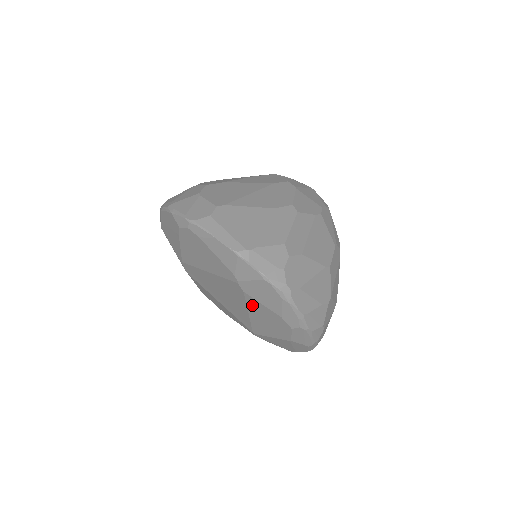
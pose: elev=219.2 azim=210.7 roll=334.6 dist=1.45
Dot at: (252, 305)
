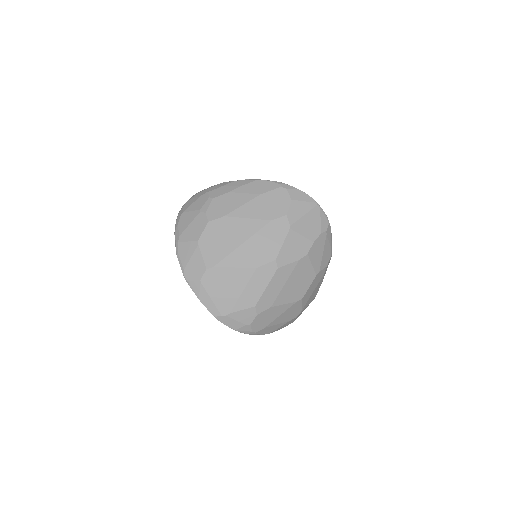
Dot at: occluded
